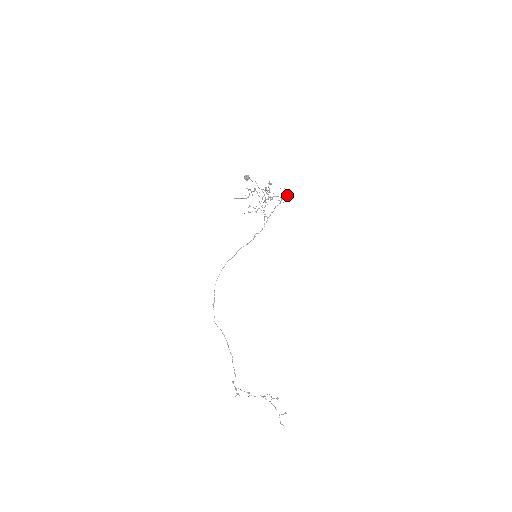
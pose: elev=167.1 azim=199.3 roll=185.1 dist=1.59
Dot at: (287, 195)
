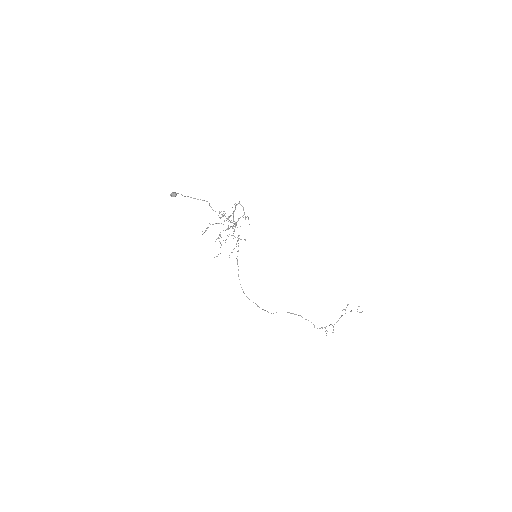
Dot at: (242, 206)
